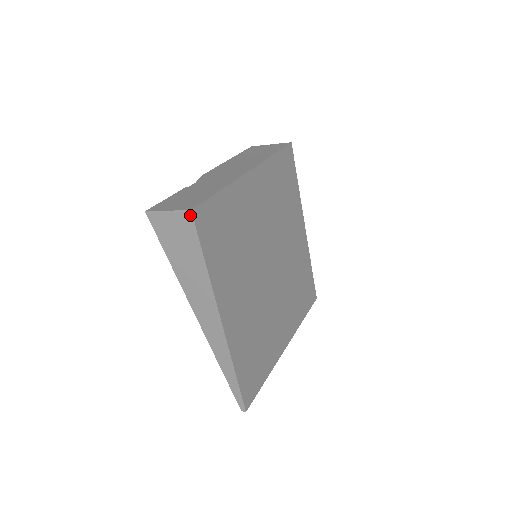
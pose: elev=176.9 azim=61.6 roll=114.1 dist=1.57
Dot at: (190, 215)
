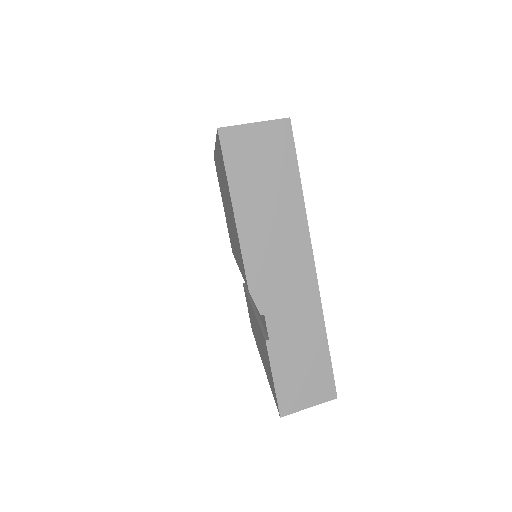
Dot at: (332, 397)
